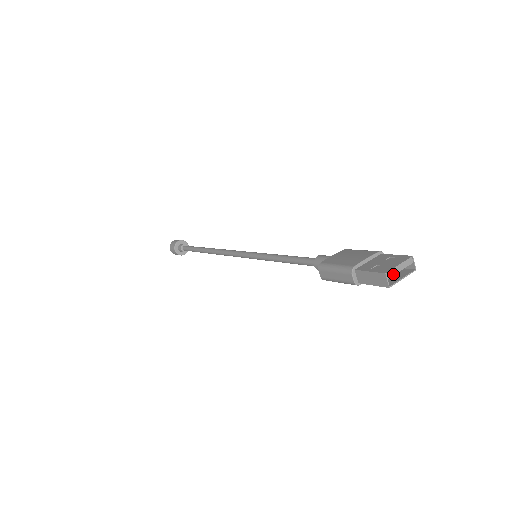
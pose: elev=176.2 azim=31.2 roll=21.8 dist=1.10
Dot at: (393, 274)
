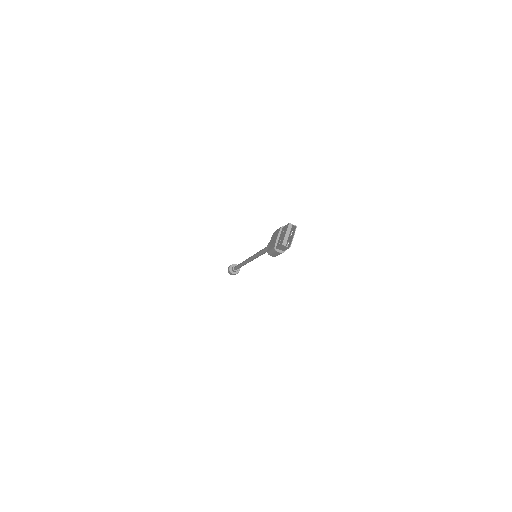
Dot at: (286, 241)
